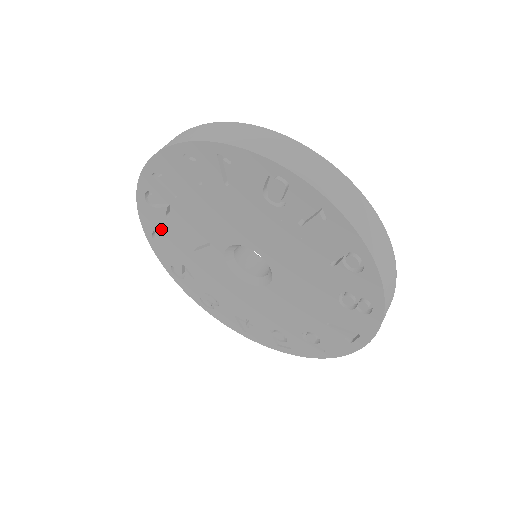
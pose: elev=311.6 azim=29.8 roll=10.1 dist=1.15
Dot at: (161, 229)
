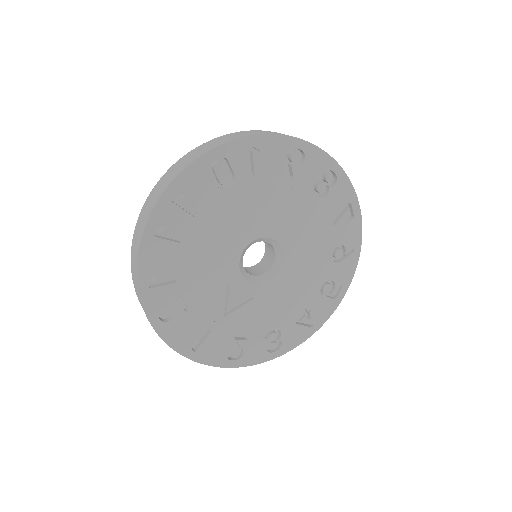
Dot at: (193, 331)
